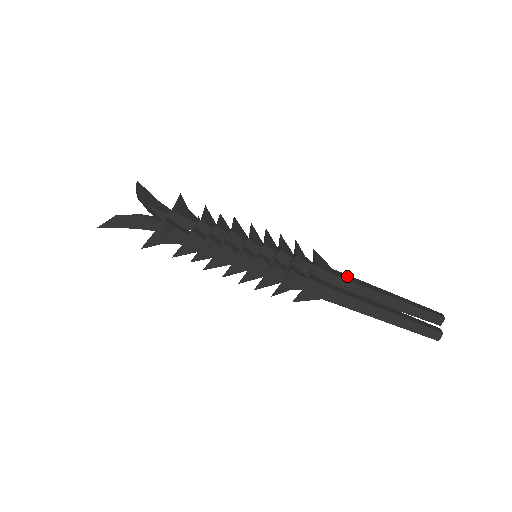
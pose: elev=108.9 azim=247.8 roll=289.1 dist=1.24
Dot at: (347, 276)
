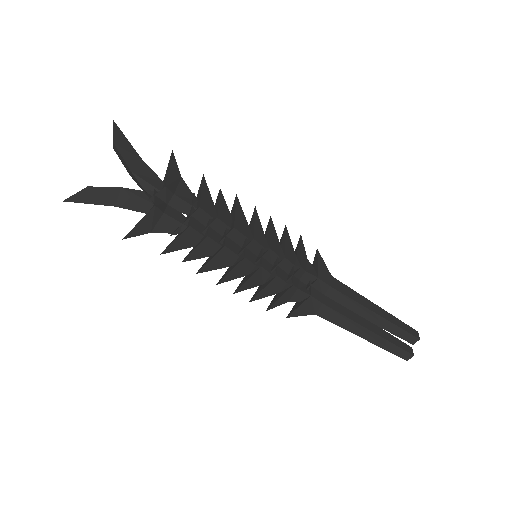
Dot at: (345, 287)
